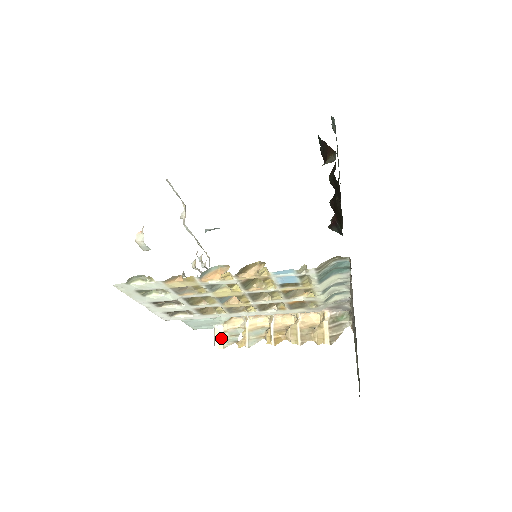
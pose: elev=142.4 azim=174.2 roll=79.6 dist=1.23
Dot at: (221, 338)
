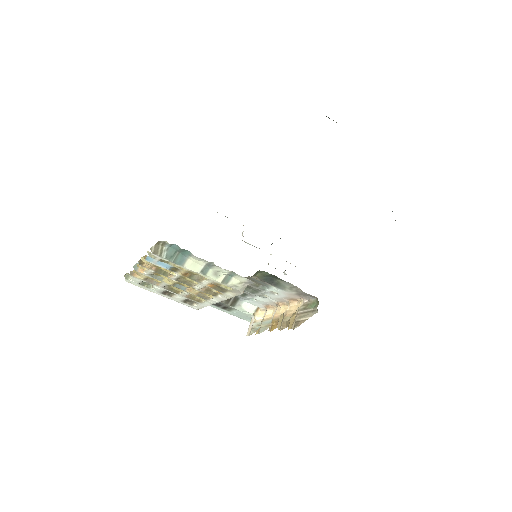
Dot at: (251, 327)
